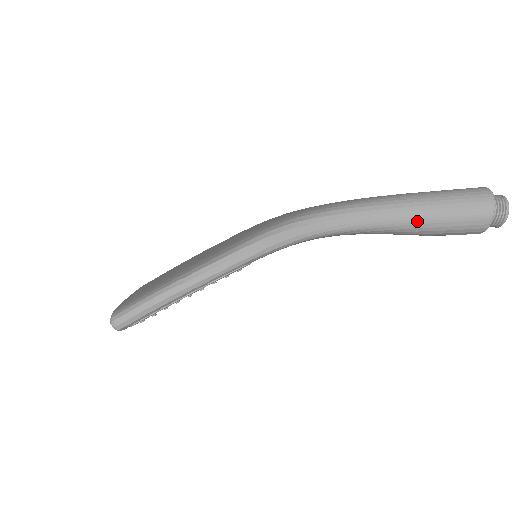
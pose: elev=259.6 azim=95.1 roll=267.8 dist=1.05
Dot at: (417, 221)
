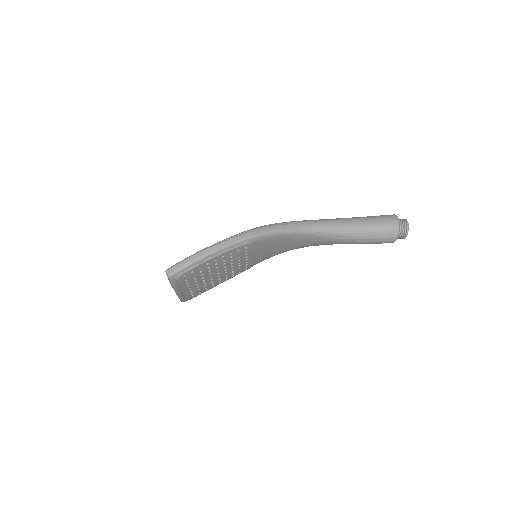
Dot at: (353, 228)
